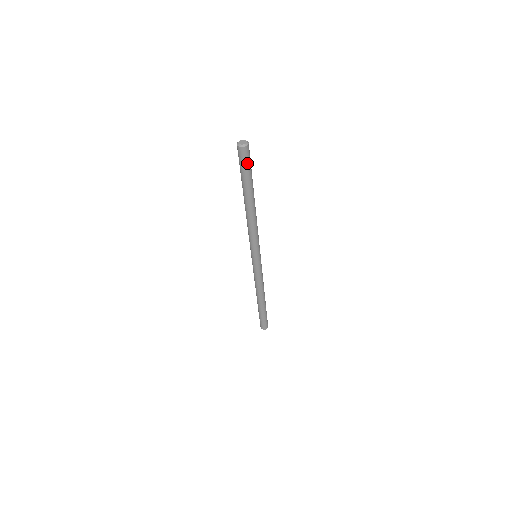
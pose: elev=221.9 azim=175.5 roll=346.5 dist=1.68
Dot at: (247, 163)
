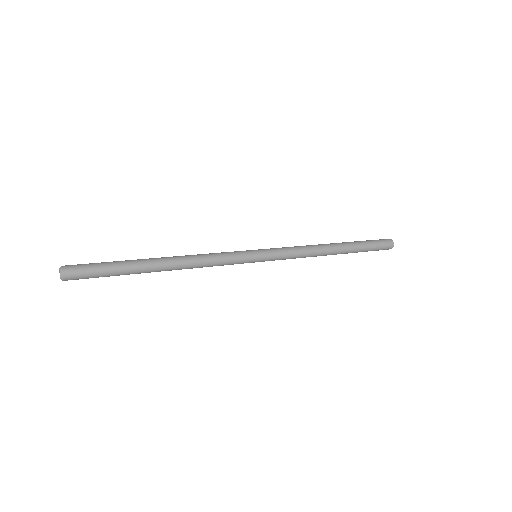
Dot at: (90, 273)
